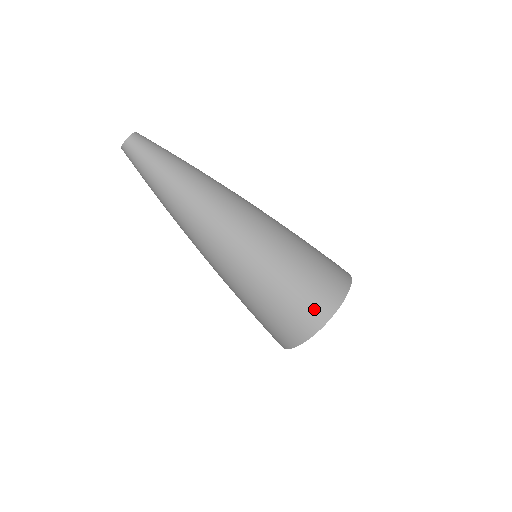
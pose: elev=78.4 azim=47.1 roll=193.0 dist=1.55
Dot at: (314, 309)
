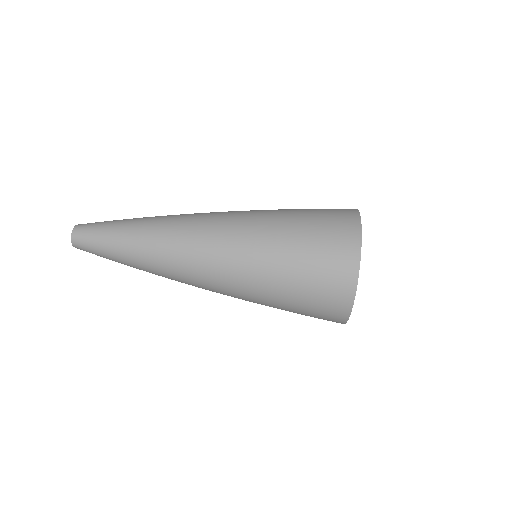
Dot at: (339, 231)
